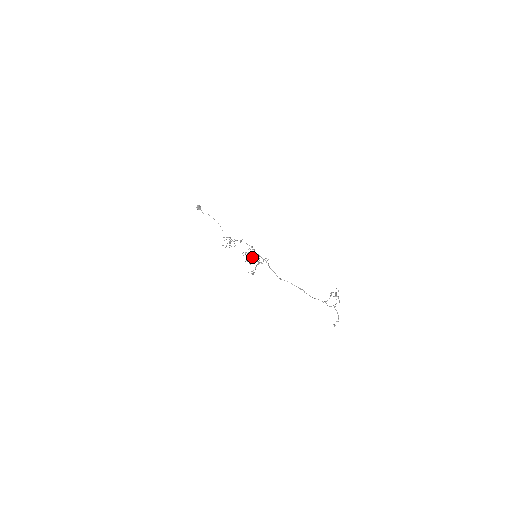
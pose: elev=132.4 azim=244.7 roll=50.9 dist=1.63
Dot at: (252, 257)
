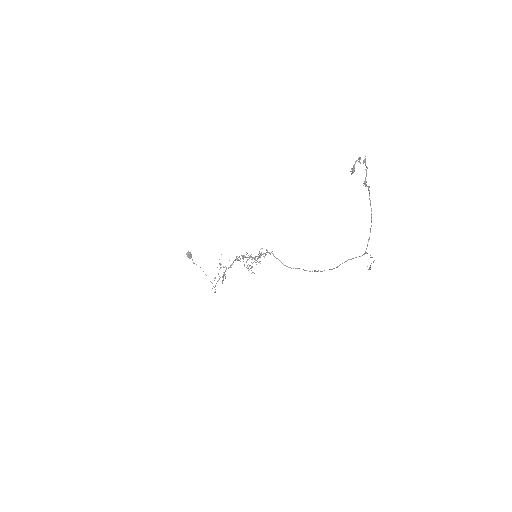
Dot at: (251, 256)
